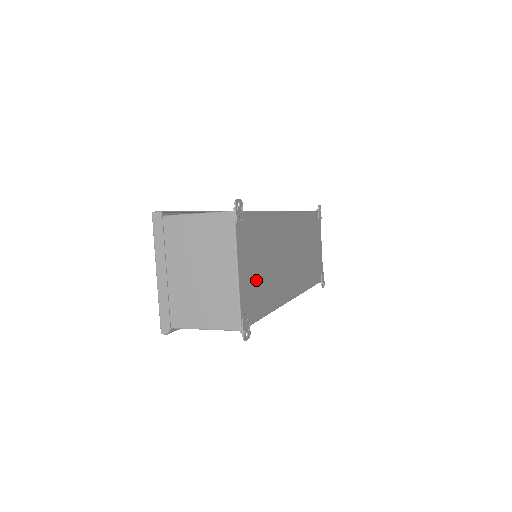
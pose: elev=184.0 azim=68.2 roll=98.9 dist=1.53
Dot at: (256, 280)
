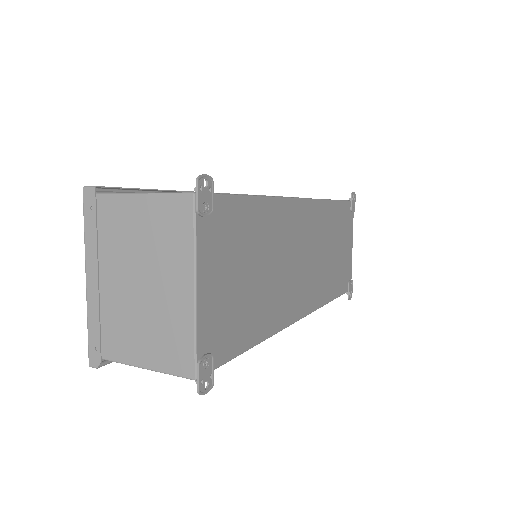
Dot at: (233, 299)
